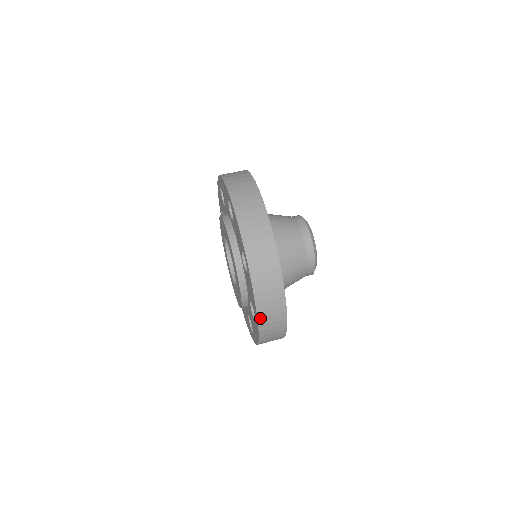
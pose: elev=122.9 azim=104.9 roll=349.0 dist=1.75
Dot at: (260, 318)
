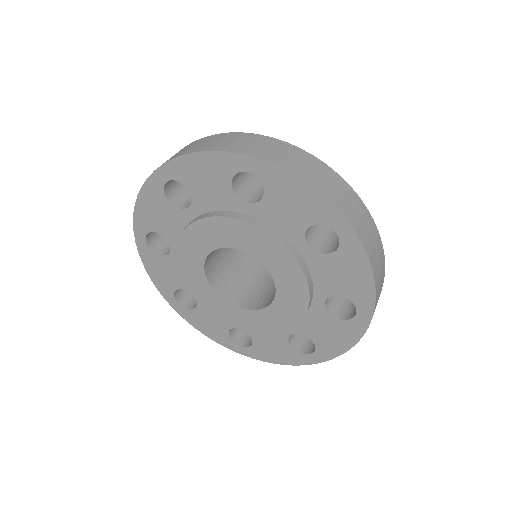
Dot at: (336, 205)
